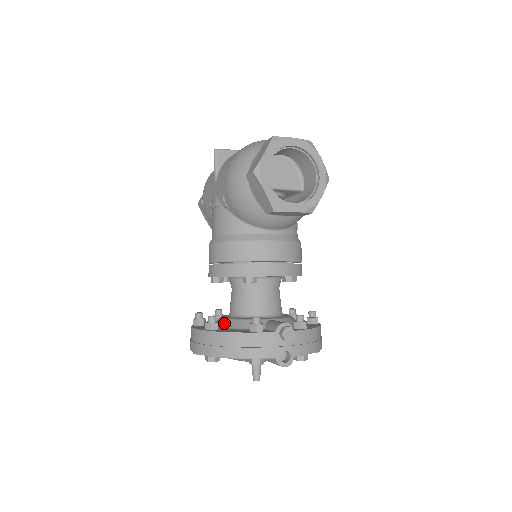
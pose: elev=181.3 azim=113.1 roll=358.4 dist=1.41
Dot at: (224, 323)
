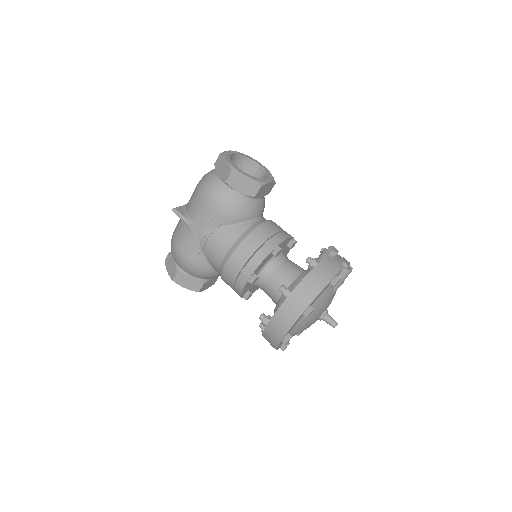
Dot at: occluded
